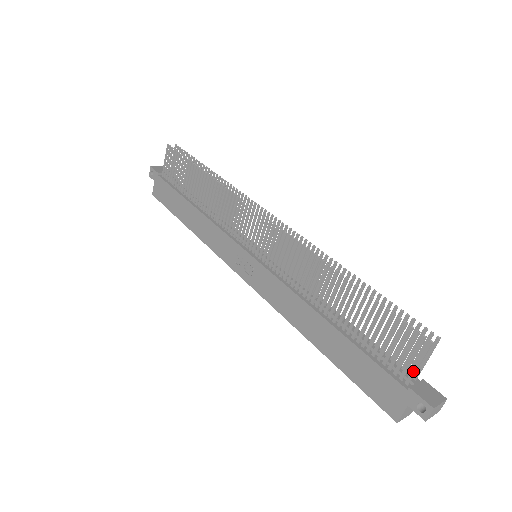
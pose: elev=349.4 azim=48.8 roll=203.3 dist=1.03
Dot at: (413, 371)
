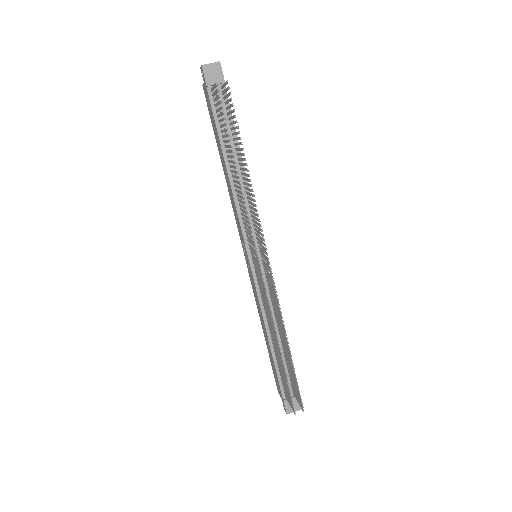
Dot at: (288, 401)
